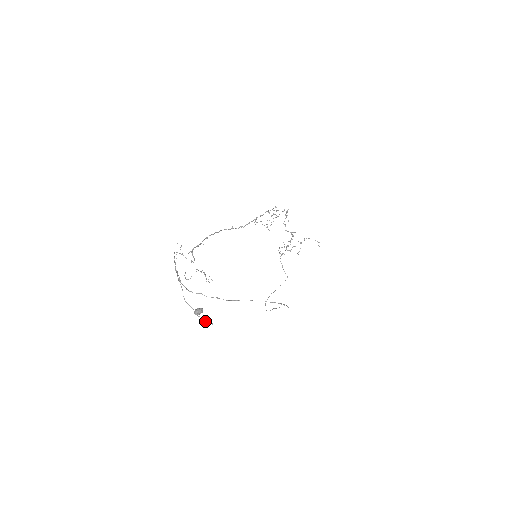
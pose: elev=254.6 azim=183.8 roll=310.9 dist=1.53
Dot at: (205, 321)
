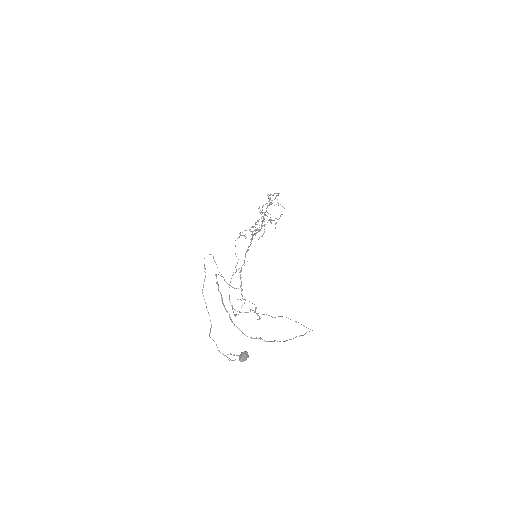
Dot at: (229, 358)
